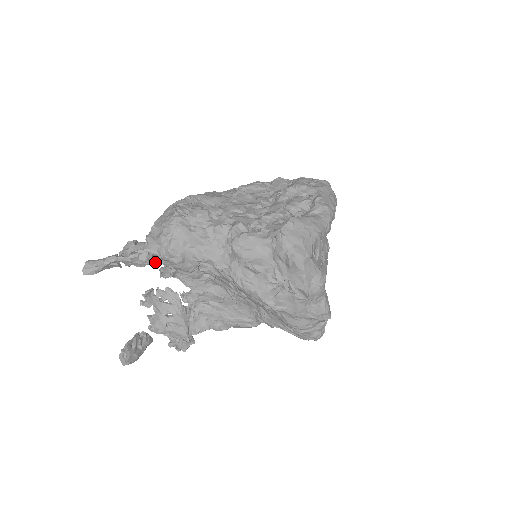
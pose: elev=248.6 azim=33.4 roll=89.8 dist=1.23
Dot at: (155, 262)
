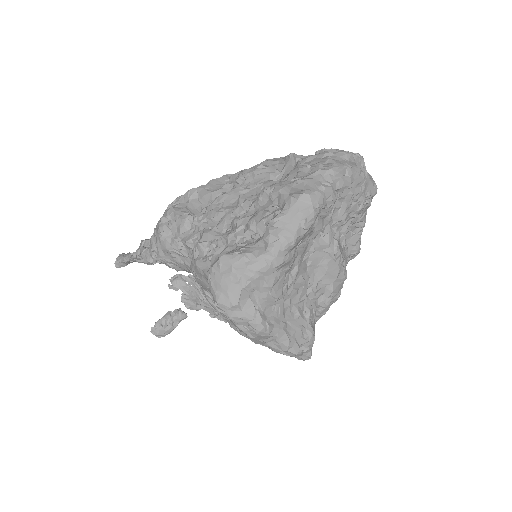
Dot at: occluded
